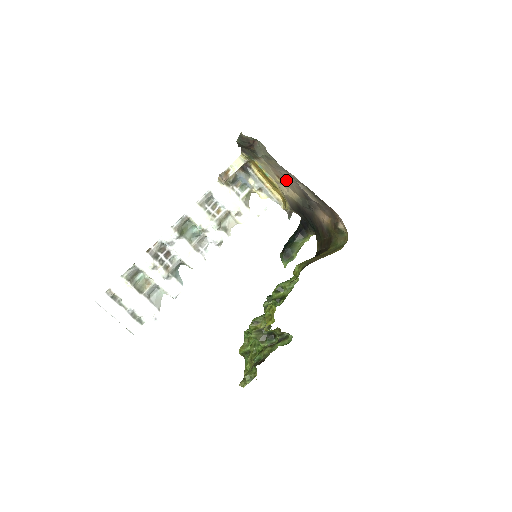
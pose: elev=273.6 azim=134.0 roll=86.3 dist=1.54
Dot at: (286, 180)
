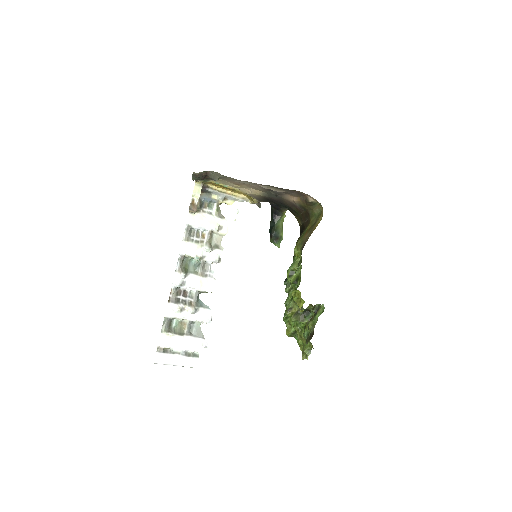
Dot at: (246, 185)
